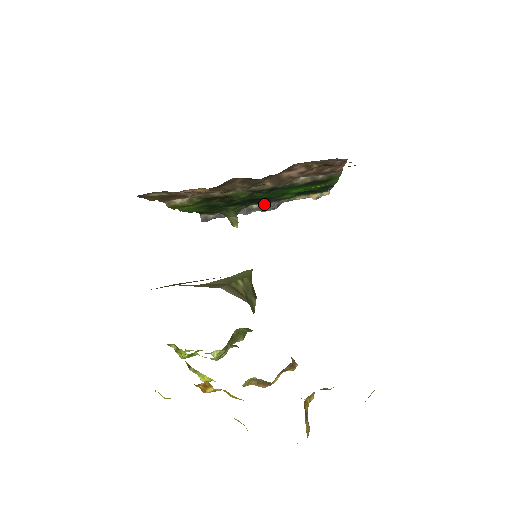
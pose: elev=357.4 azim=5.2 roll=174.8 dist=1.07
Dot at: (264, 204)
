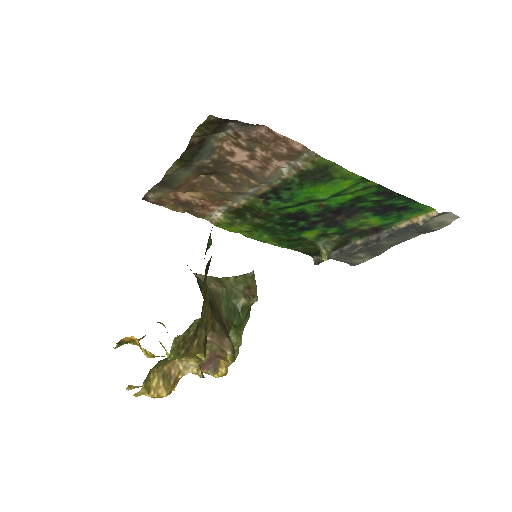
Dot at: (368, 238)
